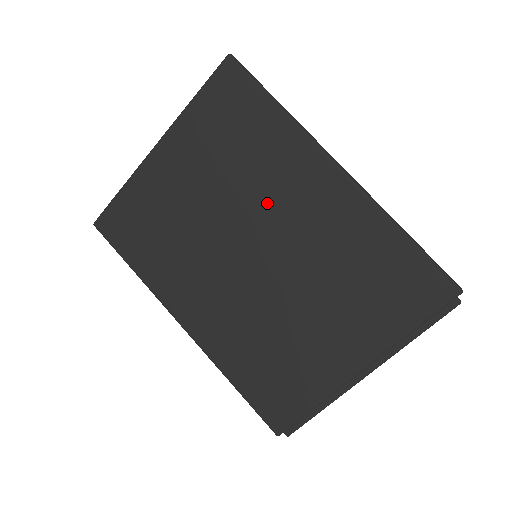
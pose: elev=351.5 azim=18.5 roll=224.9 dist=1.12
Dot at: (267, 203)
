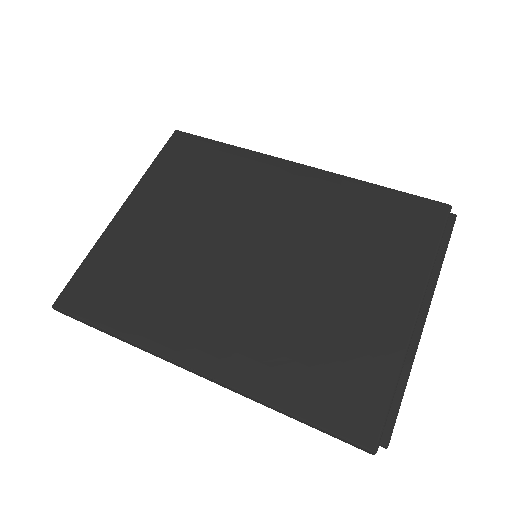
Dot at: (249, 209)
